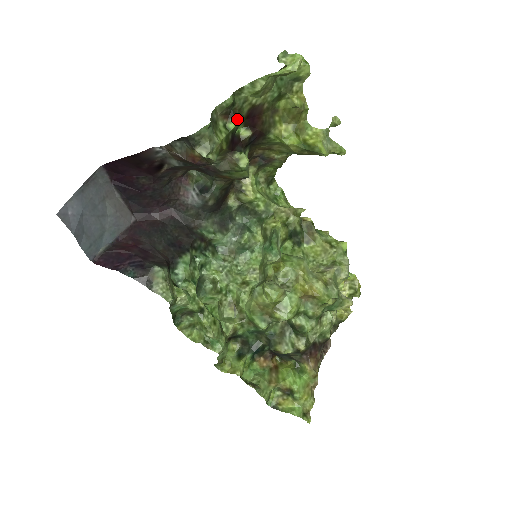
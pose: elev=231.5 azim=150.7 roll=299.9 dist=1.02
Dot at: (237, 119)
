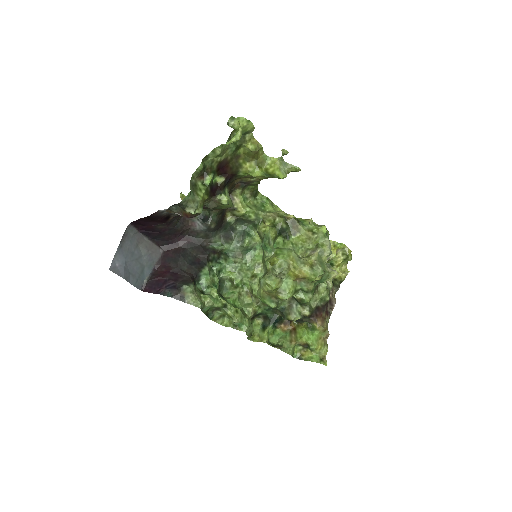
Dot at: (210, 176)
